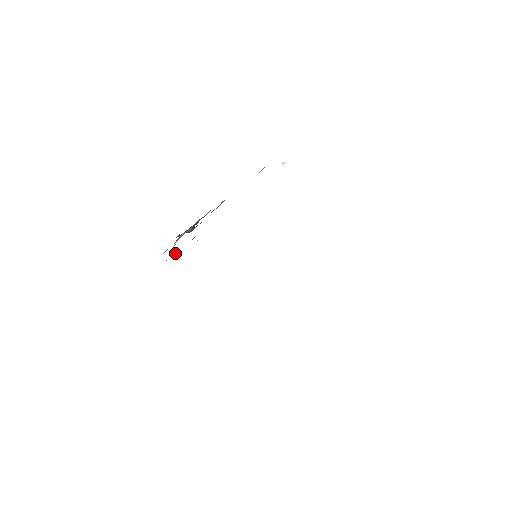
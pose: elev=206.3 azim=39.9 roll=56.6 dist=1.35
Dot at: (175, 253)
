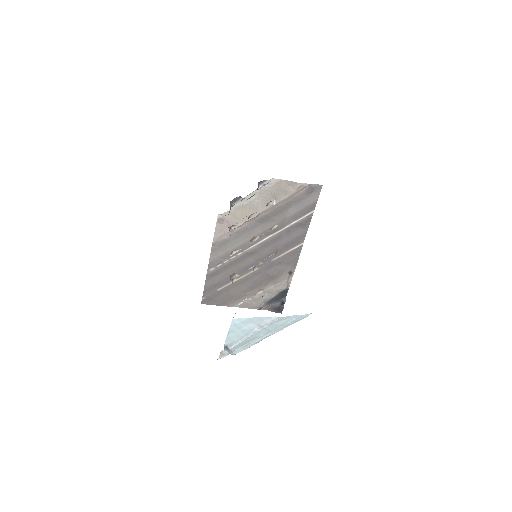
Dot at: (213, 247)
